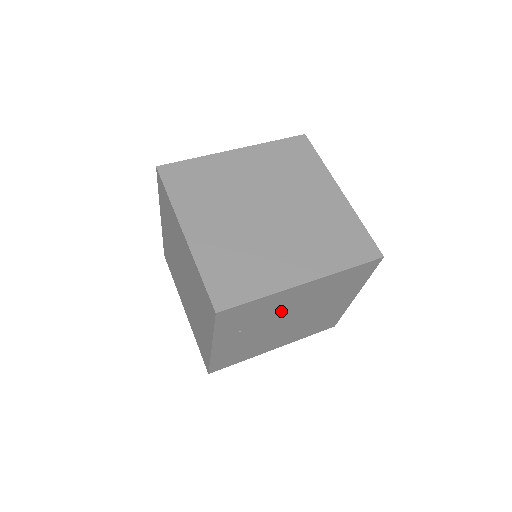
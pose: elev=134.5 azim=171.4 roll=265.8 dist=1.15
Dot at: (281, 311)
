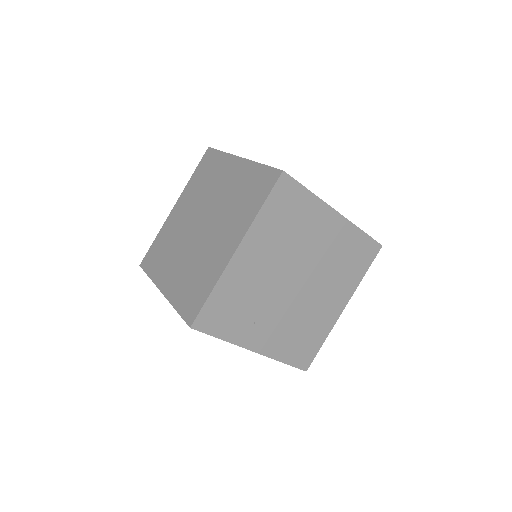
Dot at: (265, 282)
